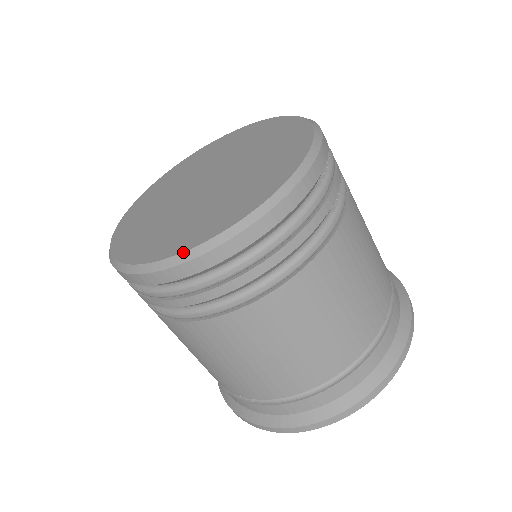
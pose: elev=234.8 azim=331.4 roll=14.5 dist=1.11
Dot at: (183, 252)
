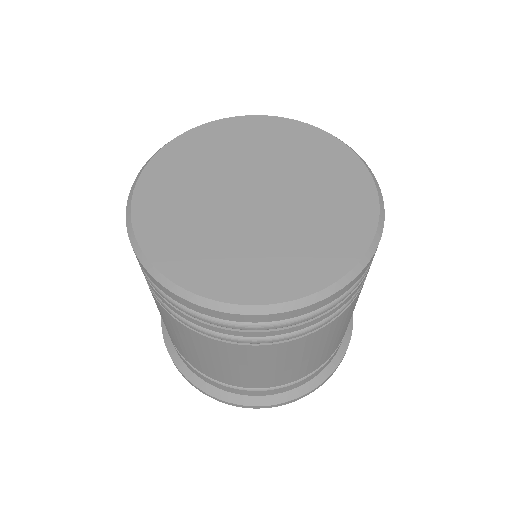
Dot at: (179, 286)
